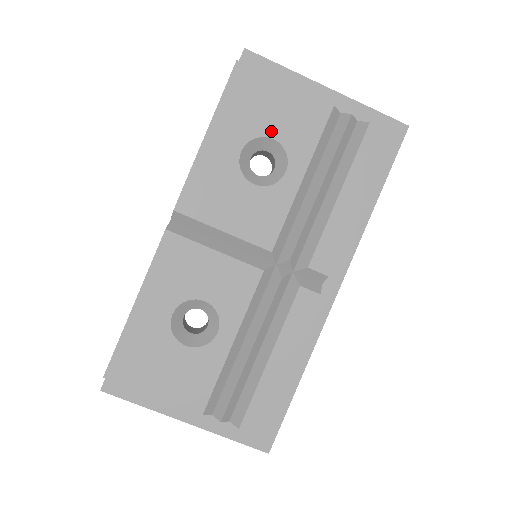
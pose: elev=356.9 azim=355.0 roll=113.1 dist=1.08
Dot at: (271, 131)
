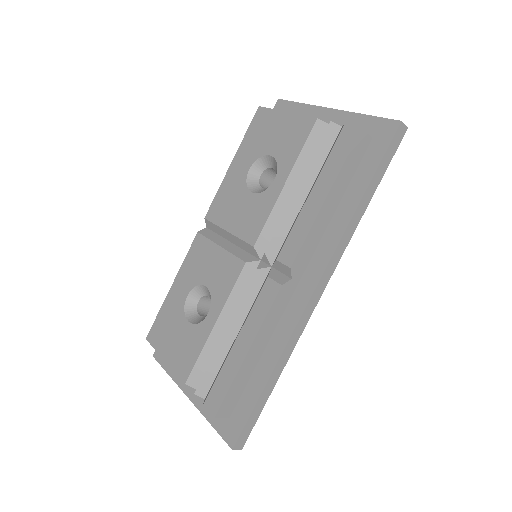
Dot at: (270, 150)
